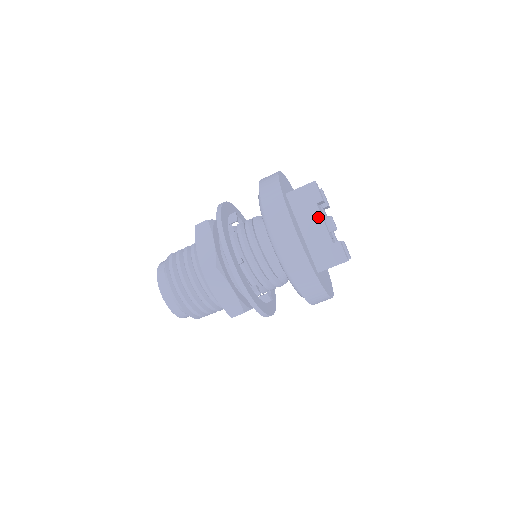
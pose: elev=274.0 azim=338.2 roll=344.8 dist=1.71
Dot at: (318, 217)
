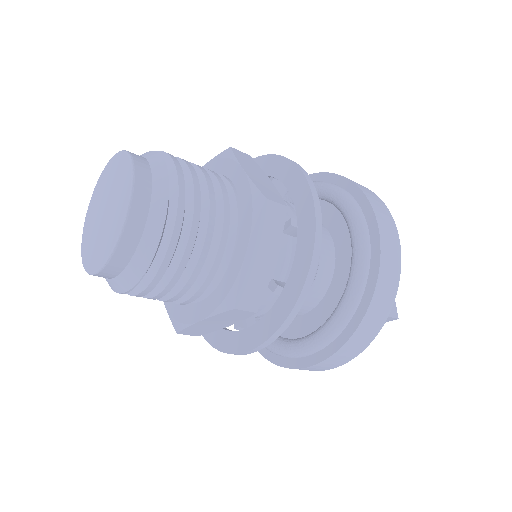
Dot at: occluded
